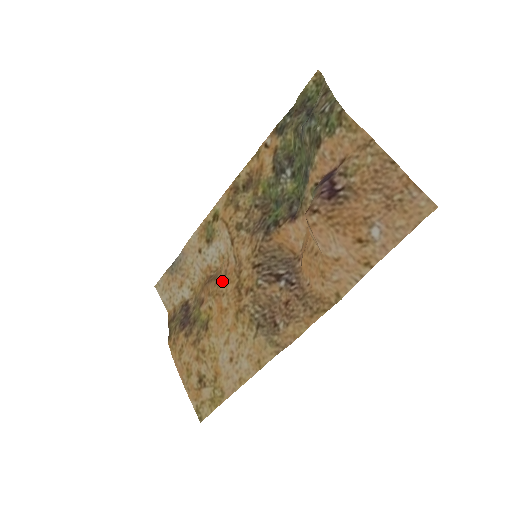
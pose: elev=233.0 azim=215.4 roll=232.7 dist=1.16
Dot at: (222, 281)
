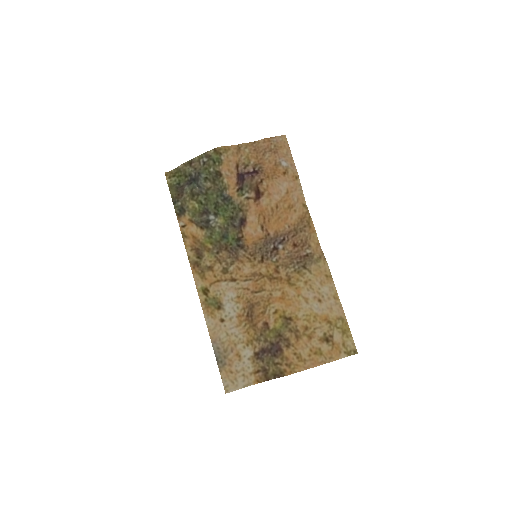
Dot at: (260, 295)
